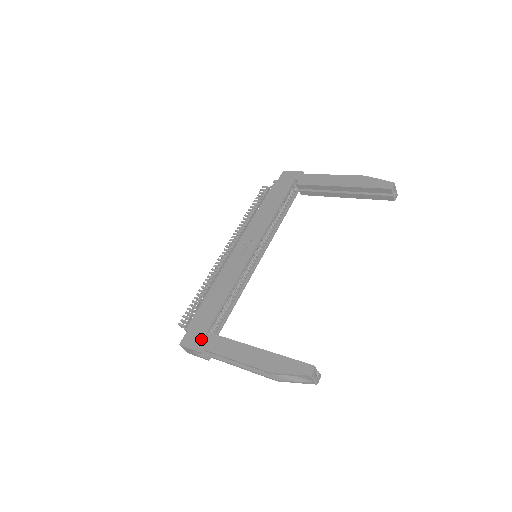
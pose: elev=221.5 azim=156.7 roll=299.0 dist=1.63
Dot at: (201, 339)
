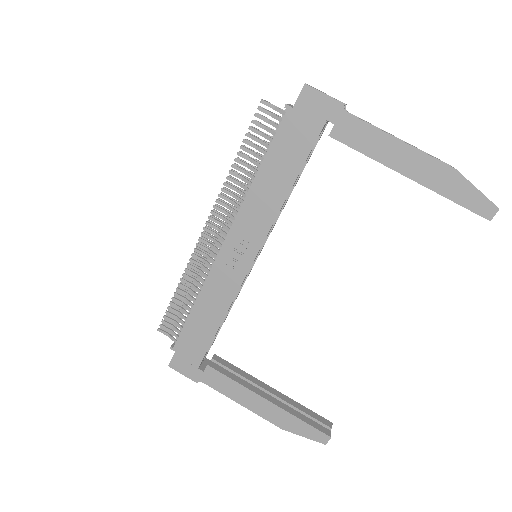
Dot at: (196, 369)
